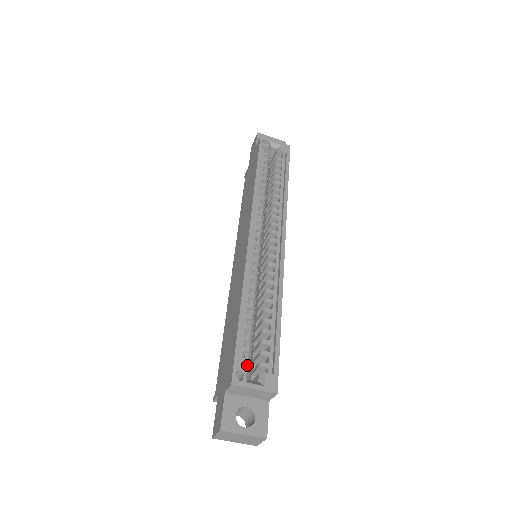
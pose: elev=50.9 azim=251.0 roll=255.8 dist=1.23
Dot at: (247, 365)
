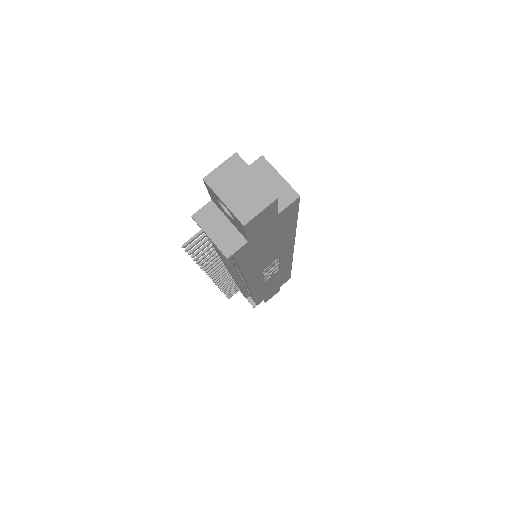
Dot at: occluded
